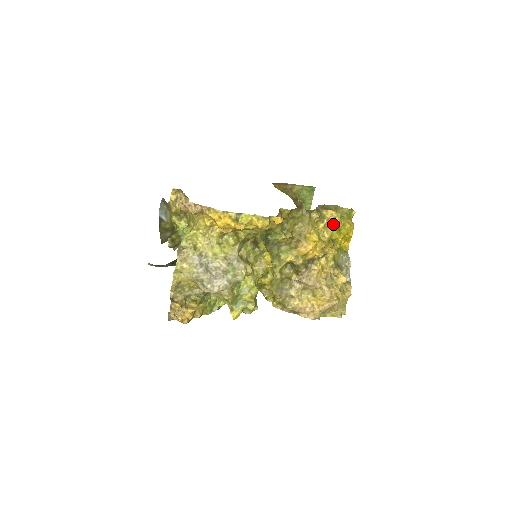
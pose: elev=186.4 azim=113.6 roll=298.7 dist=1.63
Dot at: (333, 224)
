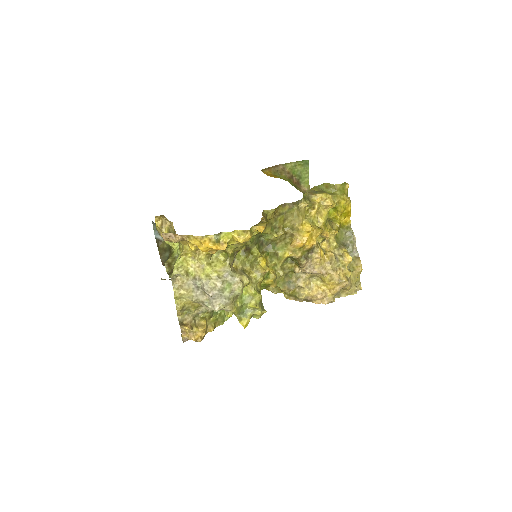
Dot at: (326, 207)
